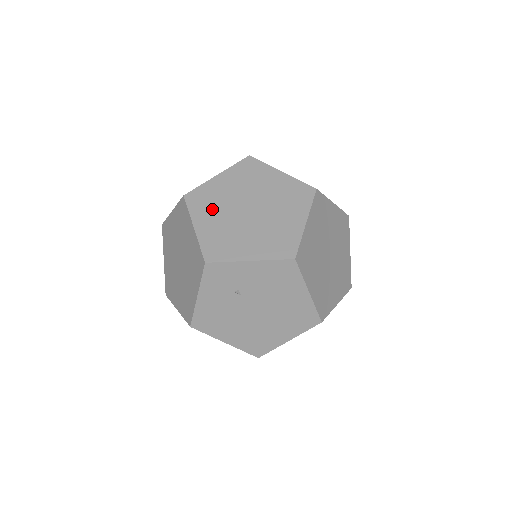
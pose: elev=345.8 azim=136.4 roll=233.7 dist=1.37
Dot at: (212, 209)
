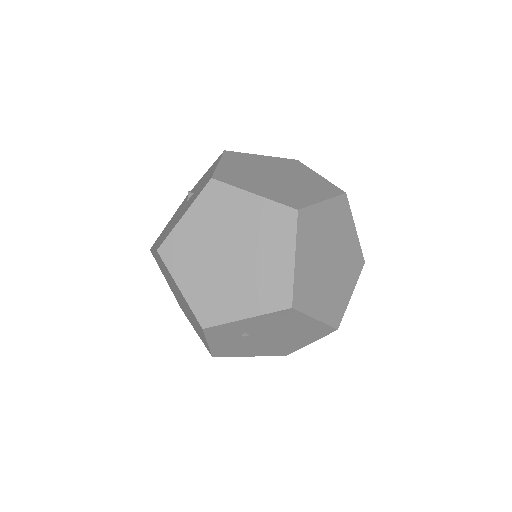
Dot at: (191, 262)
